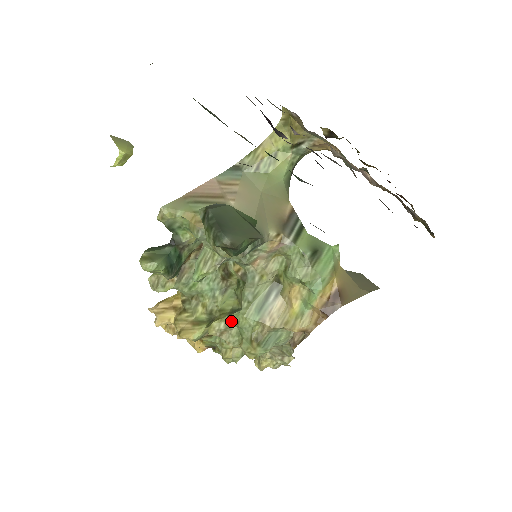
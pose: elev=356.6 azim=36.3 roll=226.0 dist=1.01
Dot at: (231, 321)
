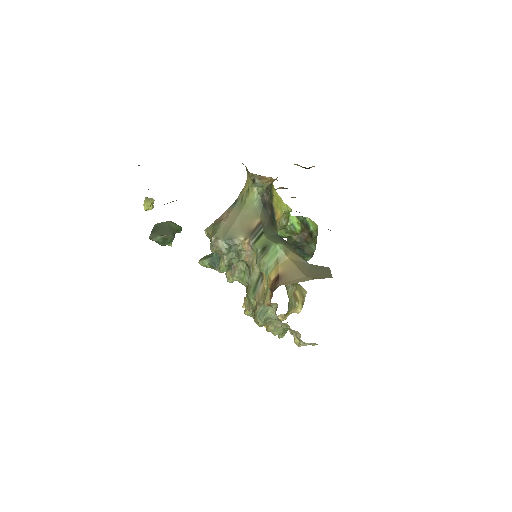
Dot at: (247, 299)
